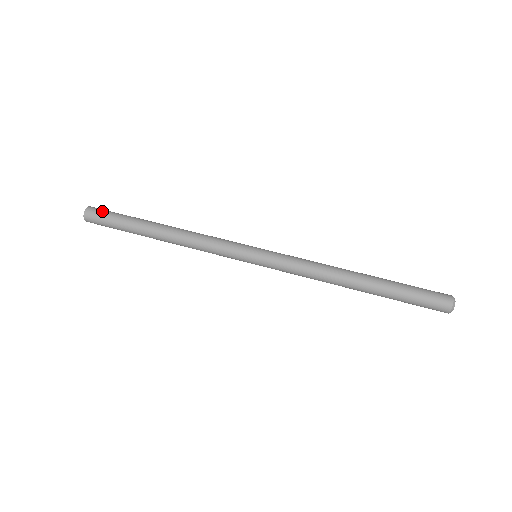
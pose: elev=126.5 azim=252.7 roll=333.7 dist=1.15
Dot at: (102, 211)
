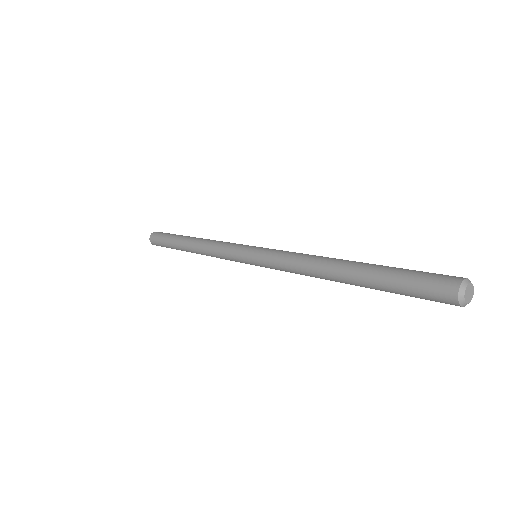
Dot at: (162, 233)
